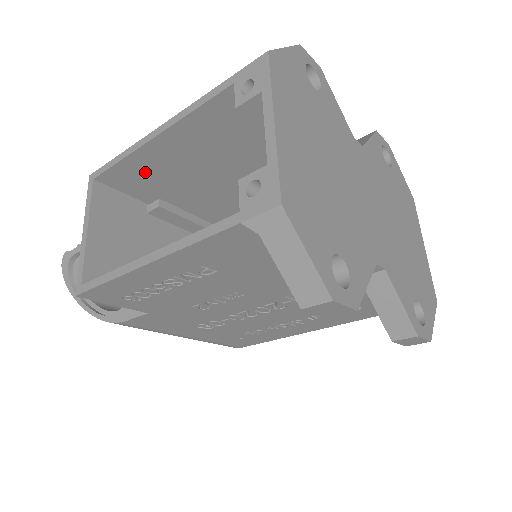
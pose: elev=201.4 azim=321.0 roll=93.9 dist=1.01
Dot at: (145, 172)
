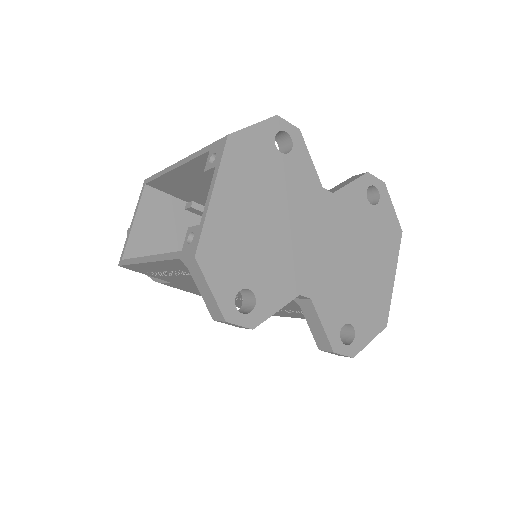
Dot at: (176, 185)
